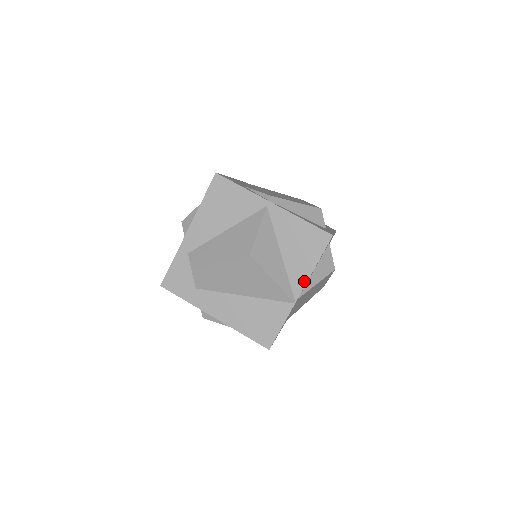
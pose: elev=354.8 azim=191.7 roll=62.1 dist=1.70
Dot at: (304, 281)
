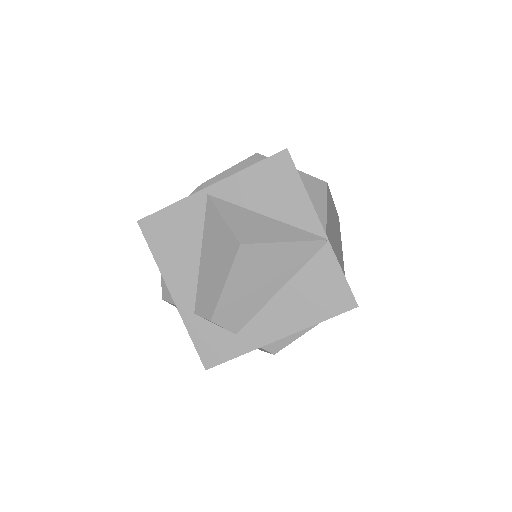
Dot at: (312, 213)
